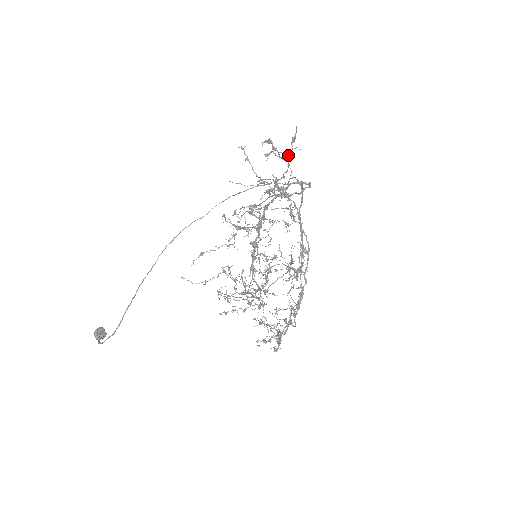
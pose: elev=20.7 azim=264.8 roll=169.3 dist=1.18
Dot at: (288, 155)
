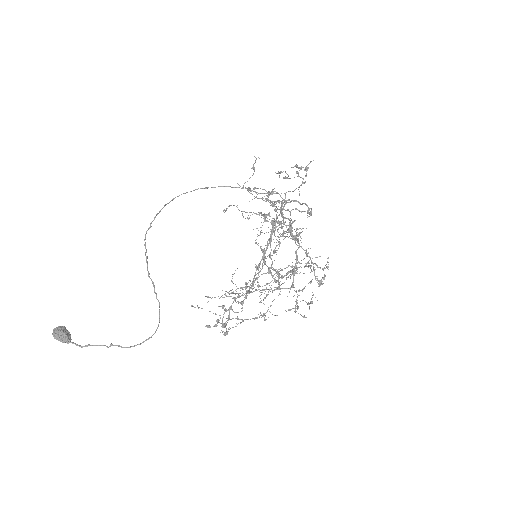
Dot at: occluded
